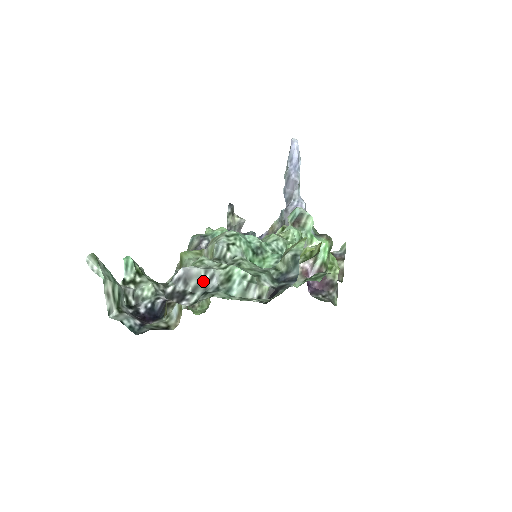
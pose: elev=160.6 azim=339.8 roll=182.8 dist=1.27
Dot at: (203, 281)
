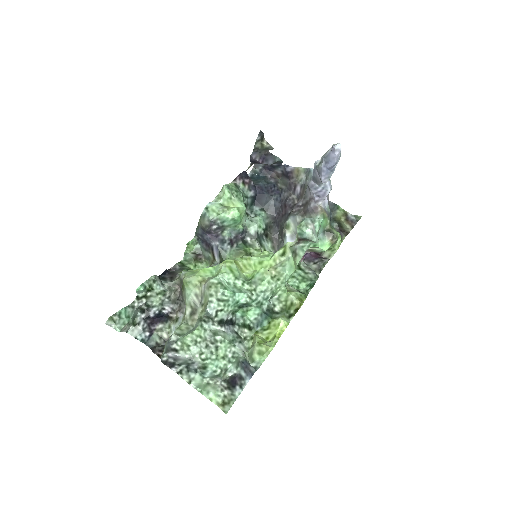
Dot at: (187, 362)
